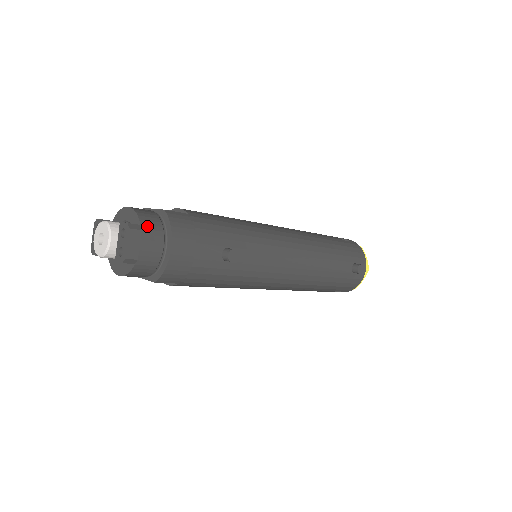
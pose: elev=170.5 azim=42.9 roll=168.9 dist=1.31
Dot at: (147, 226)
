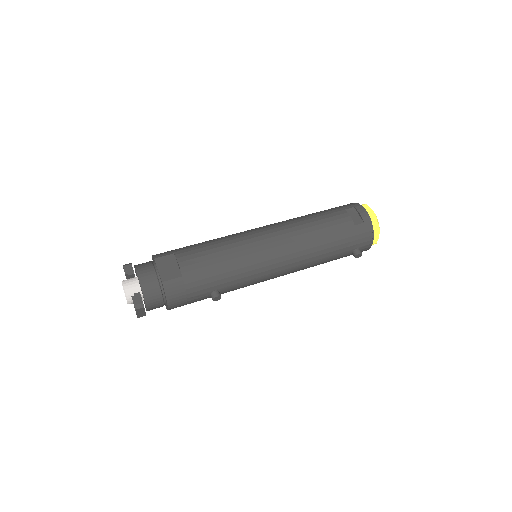
Dot at: (149, 298)
